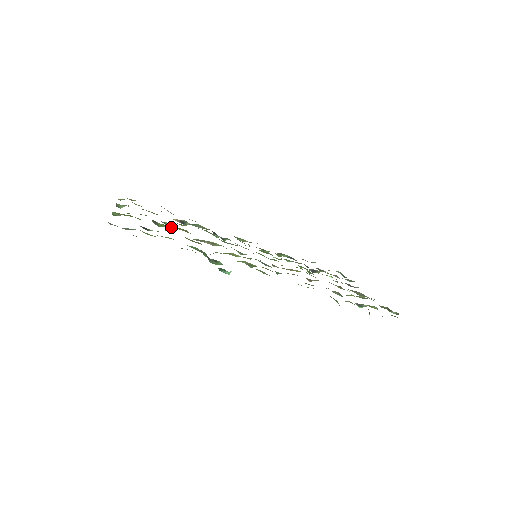
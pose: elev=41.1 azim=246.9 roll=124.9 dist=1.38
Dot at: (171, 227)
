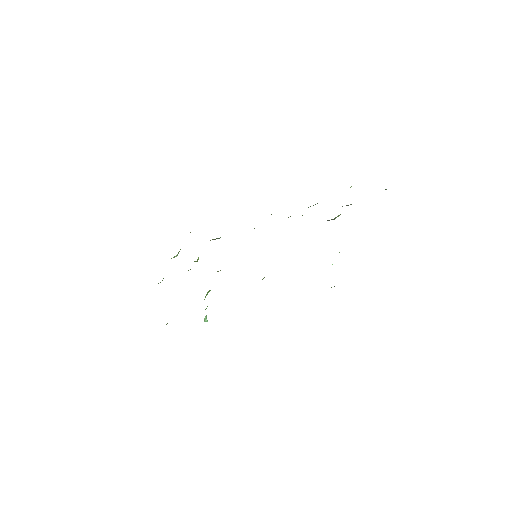
Dot at: occluded
